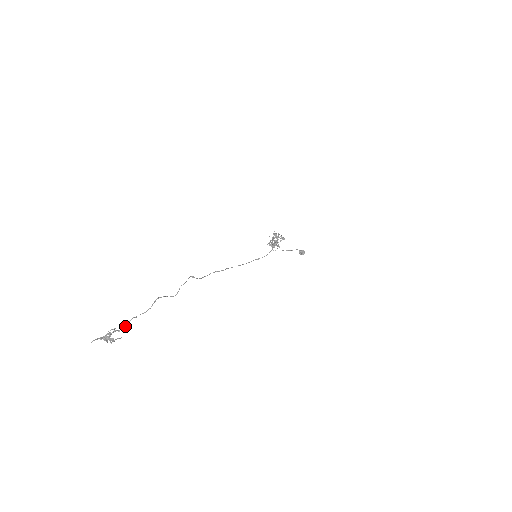
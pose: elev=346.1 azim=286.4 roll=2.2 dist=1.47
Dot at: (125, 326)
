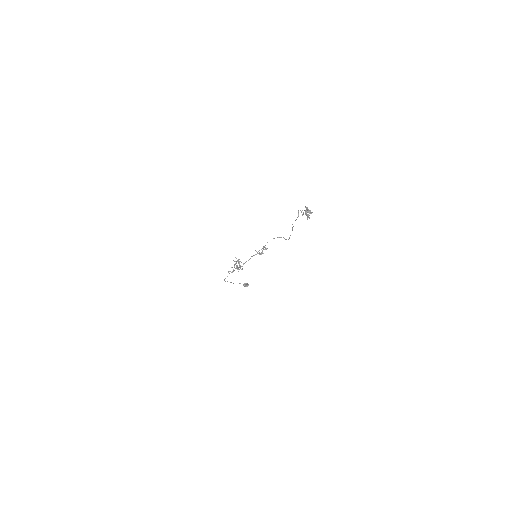
Dot at: occluded
